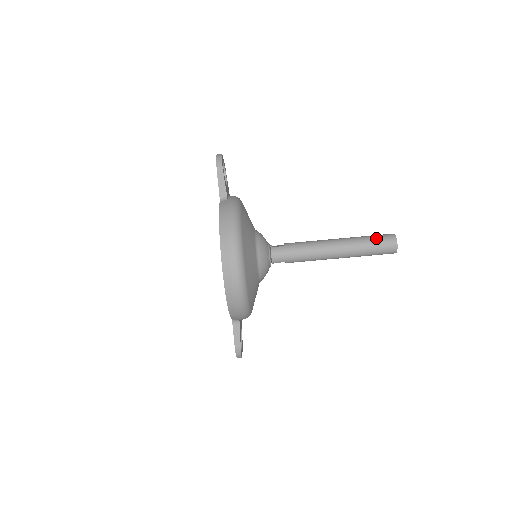
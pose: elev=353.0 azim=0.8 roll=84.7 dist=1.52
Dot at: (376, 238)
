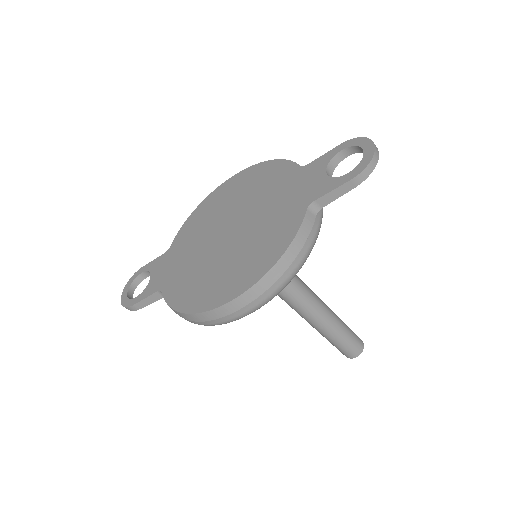
Dot at: (352, 341)
